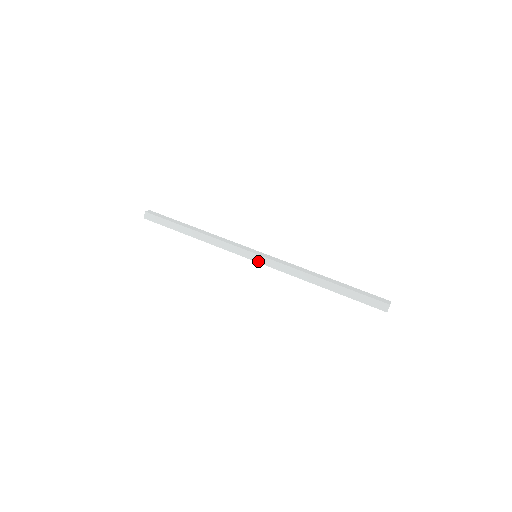
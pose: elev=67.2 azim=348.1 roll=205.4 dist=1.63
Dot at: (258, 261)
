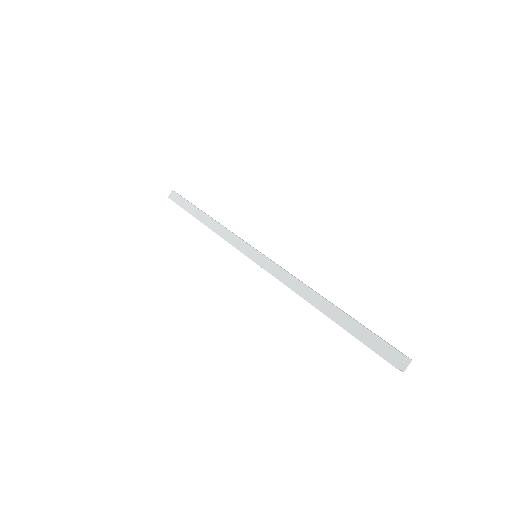
Dot at: (255, 260)
